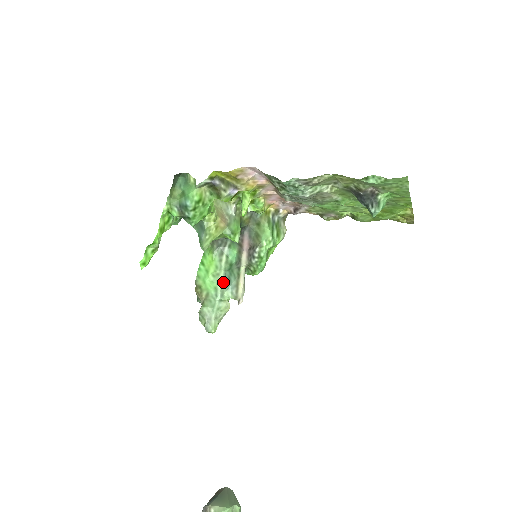
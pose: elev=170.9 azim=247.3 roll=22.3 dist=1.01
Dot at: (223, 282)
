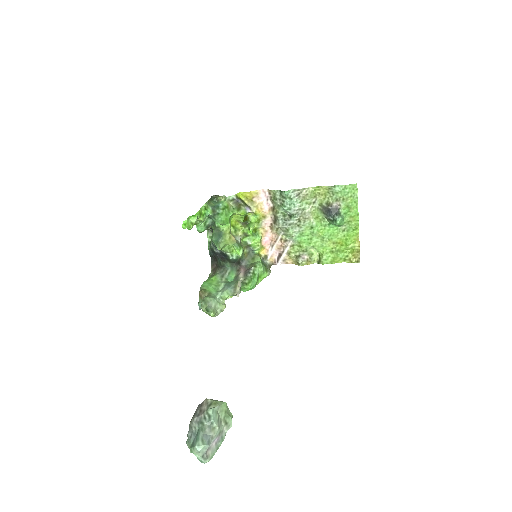
Dot at: (223, 288)
